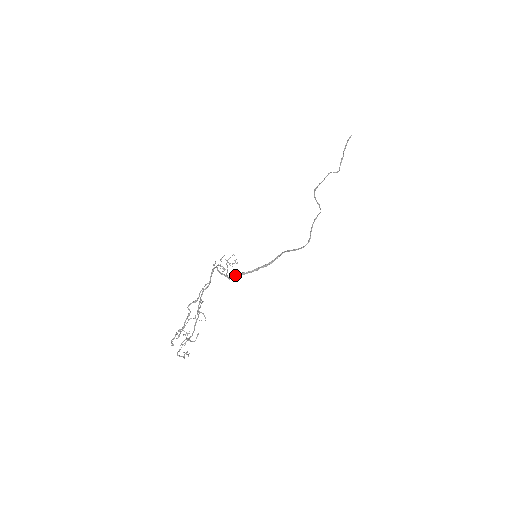
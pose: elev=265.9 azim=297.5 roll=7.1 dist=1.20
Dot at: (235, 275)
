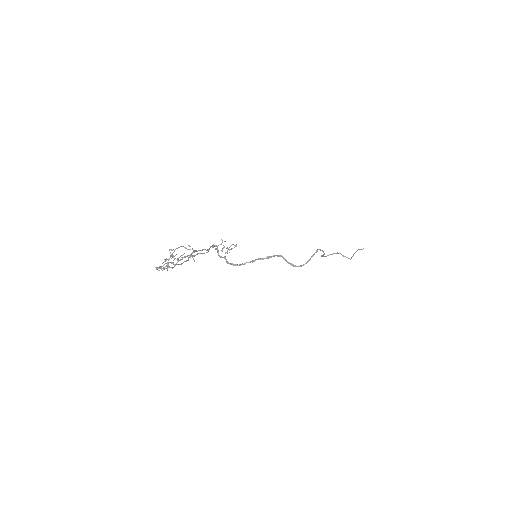
Dot at: (233, 265)
